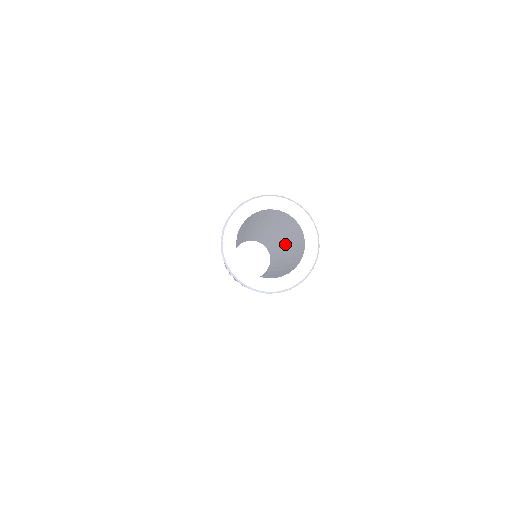
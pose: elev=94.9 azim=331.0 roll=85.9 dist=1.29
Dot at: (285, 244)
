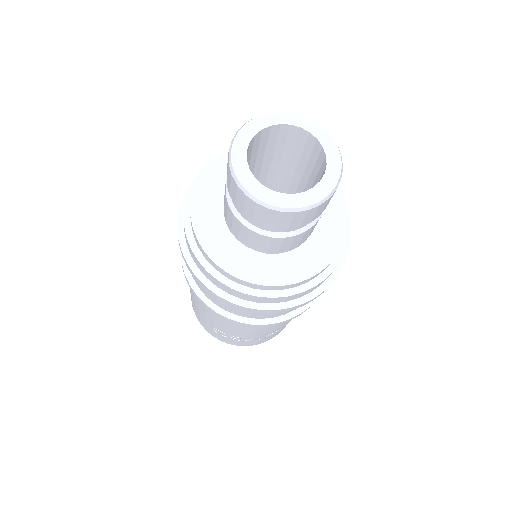
Dot at: occluded
